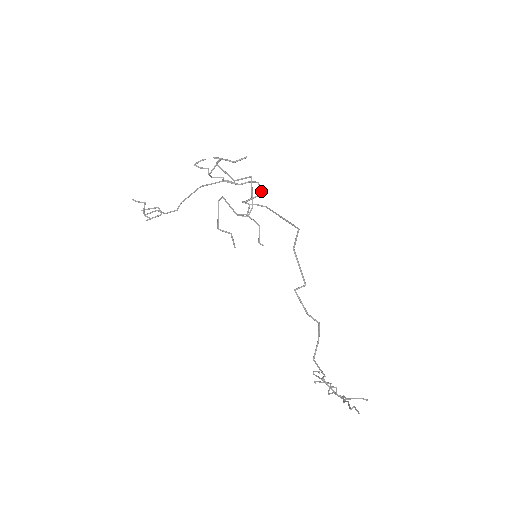
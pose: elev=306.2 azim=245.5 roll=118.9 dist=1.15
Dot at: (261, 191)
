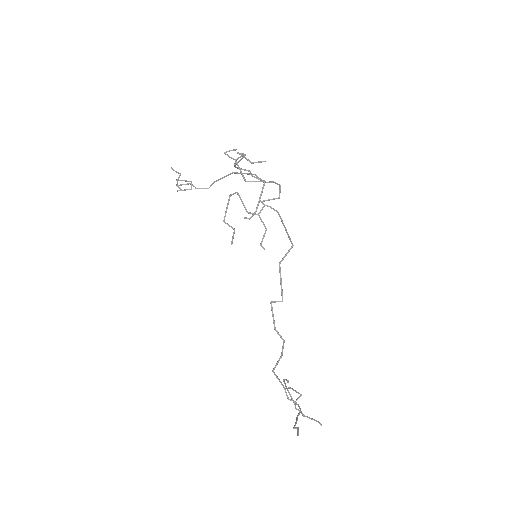
Dot at: occluded
